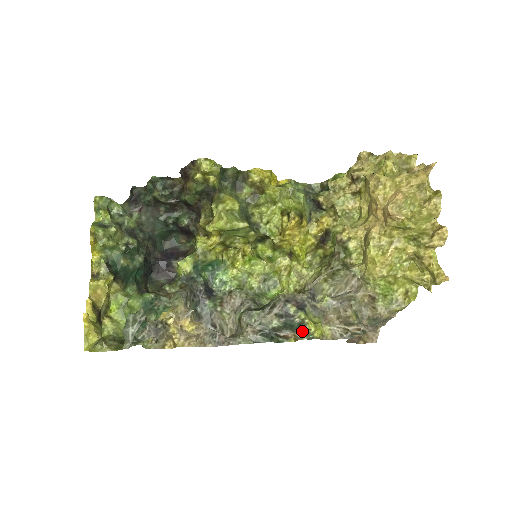
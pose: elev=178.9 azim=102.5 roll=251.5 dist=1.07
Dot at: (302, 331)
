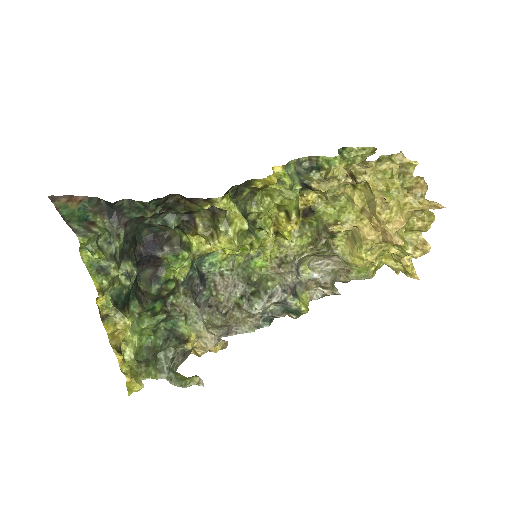
Dot at: (297, 314)
